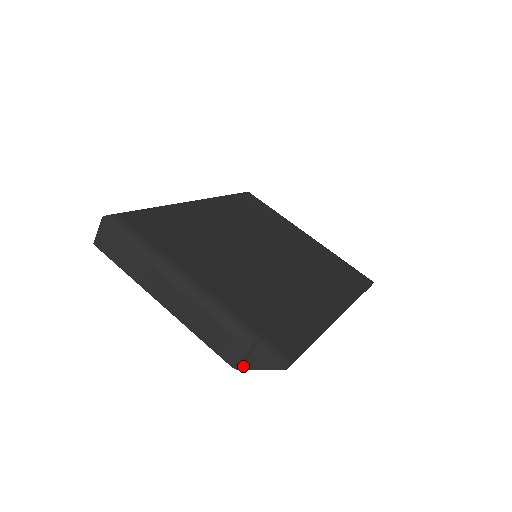
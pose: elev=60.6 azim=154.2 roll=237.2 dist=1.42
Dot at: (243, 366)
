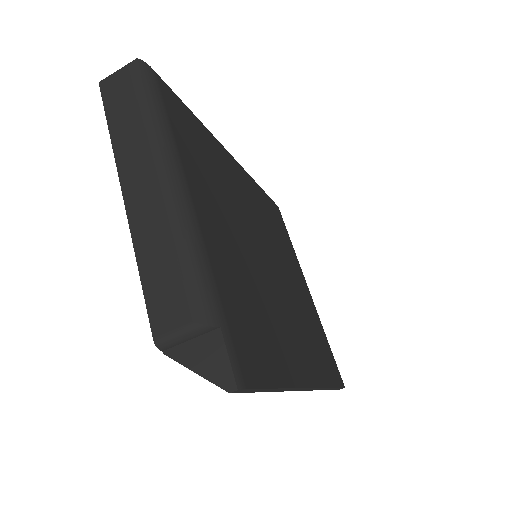
Dot at: (168, 349)
